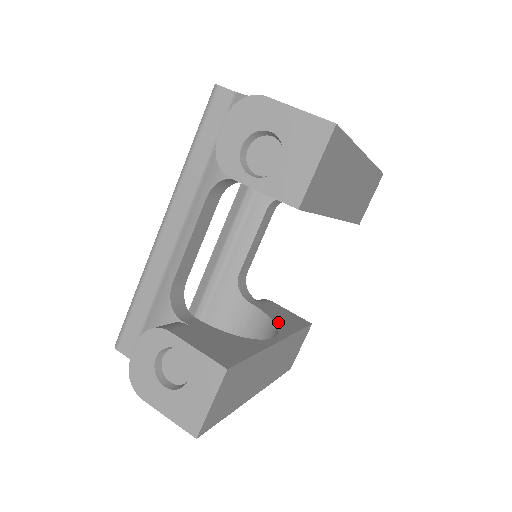
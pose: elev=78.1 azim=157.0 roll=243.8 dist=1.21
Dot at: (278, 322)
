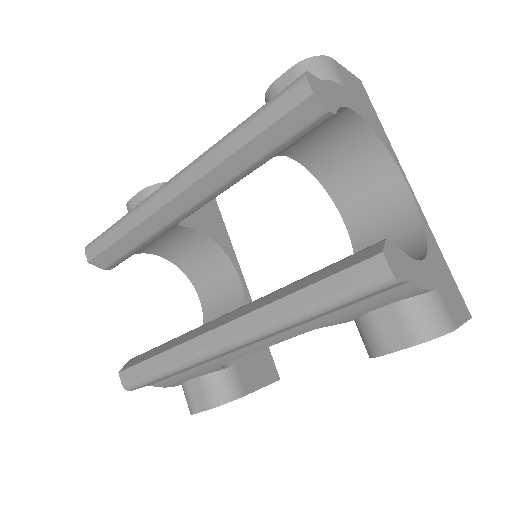
Dot at: (215, 237)
